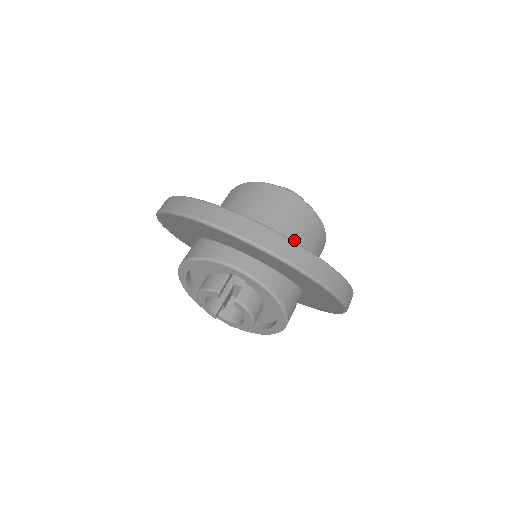
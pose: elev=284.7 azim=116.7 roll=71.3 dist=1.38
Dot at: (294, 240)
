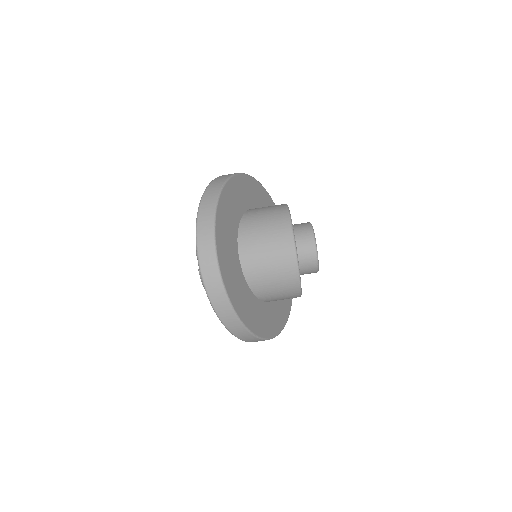
Dot at: (260, 278)
